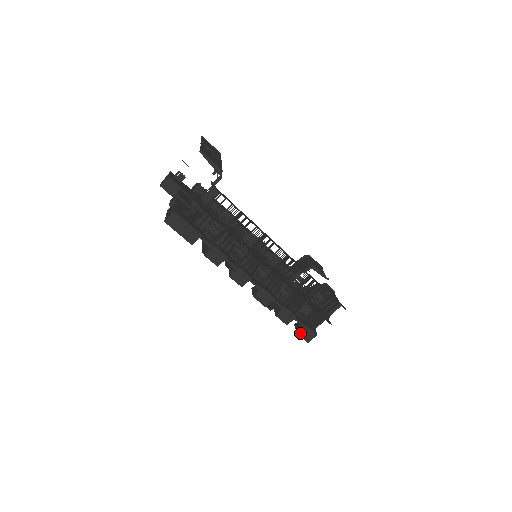
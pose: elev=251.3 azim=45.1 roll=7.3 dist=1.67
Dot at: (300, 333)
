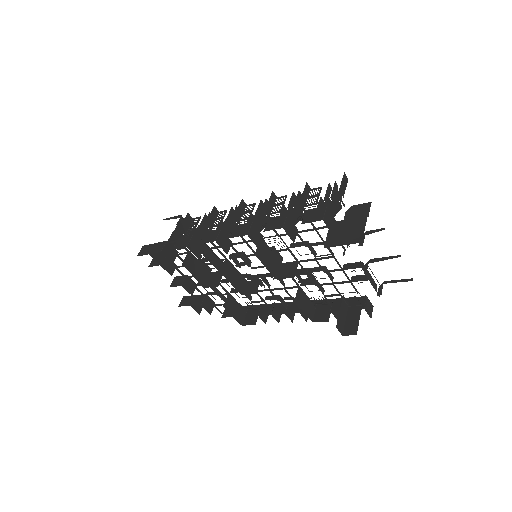
Dot at: (304, 221)
